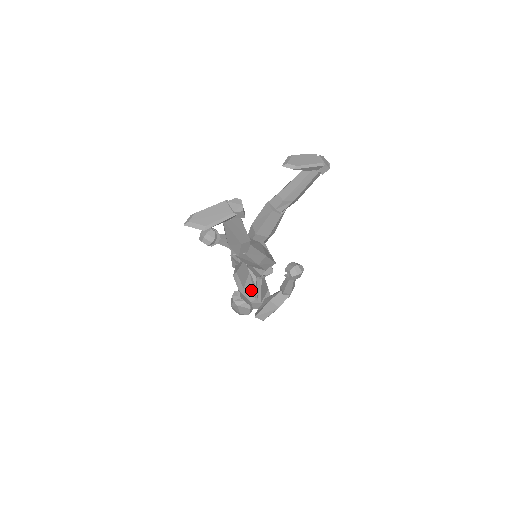
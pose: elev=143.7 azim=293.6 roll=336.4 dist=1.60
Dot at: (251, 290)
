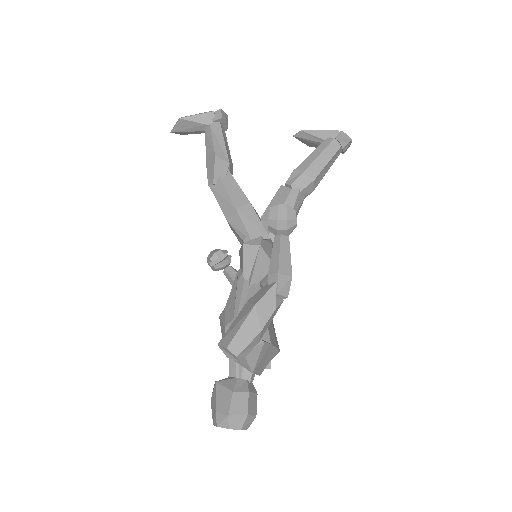
Dot at: (233, 304)
